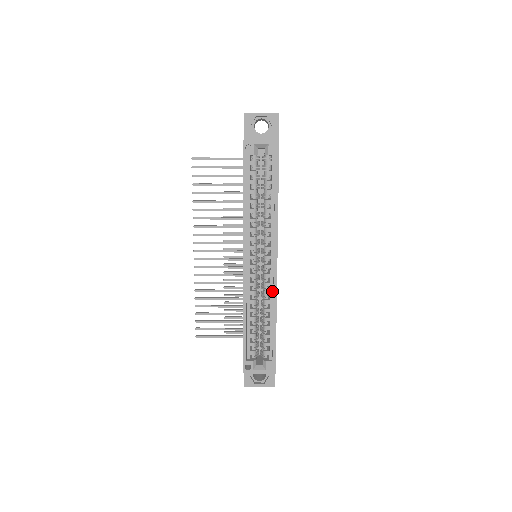
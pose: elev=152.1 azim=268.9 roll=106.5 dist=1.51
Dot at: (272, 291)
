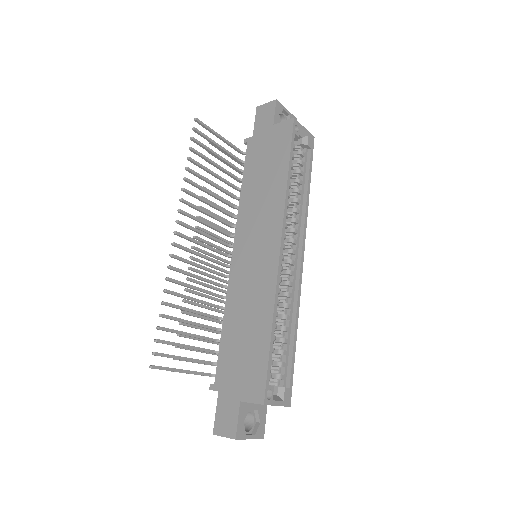
Dot at: (293, 293)
